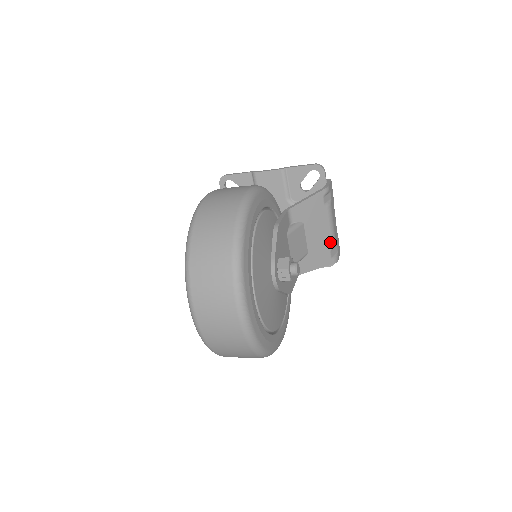
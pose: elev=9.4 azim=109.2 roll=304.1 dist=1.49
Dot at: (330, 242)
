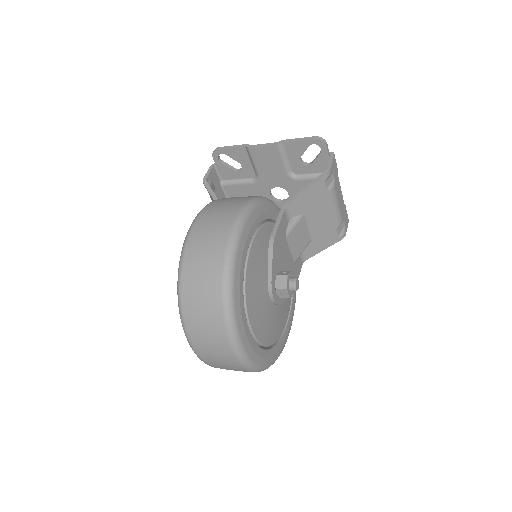
Dot at: (335, 222)
